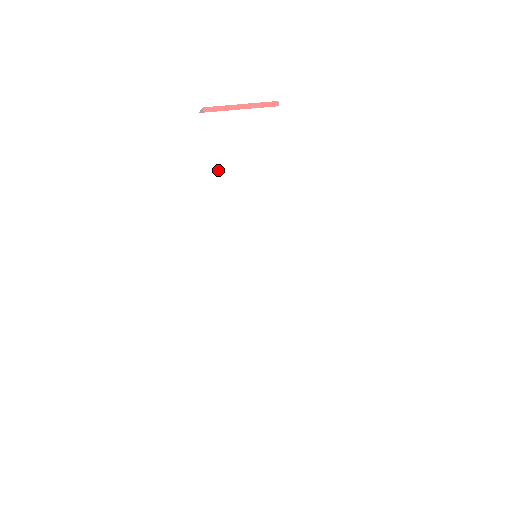
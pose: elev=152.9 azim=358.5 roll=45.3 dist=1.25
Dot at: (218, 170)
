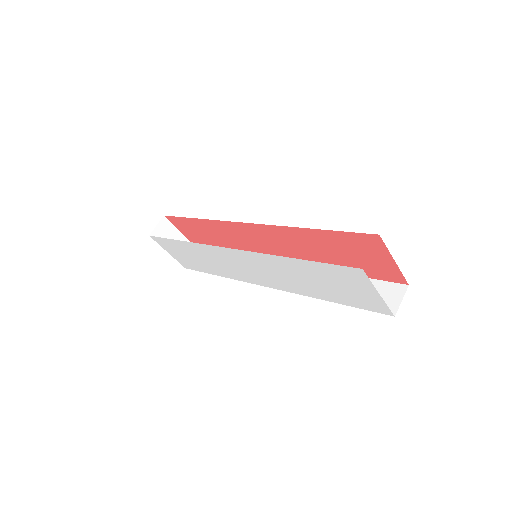
Dot at: (313, 267)
